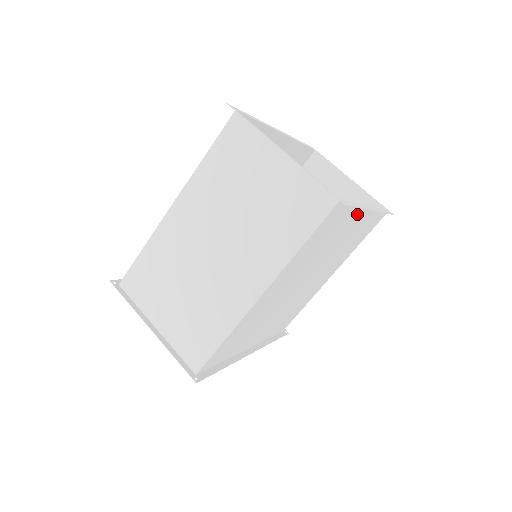
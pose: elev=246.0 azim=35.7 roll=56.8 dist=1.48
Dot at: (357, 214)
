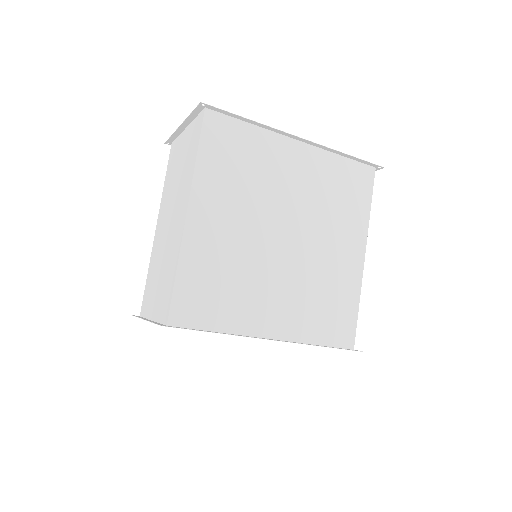
Dot at: (280, 144)
